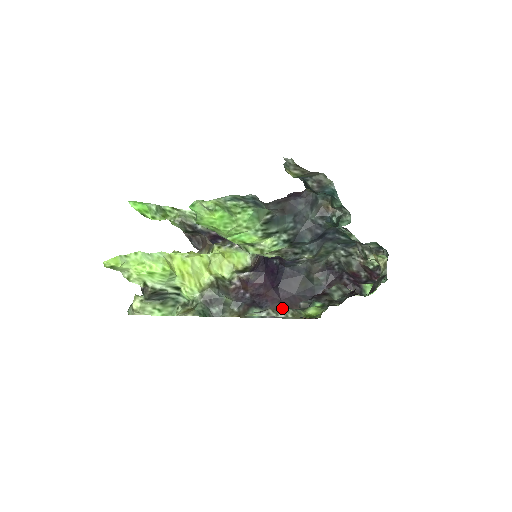
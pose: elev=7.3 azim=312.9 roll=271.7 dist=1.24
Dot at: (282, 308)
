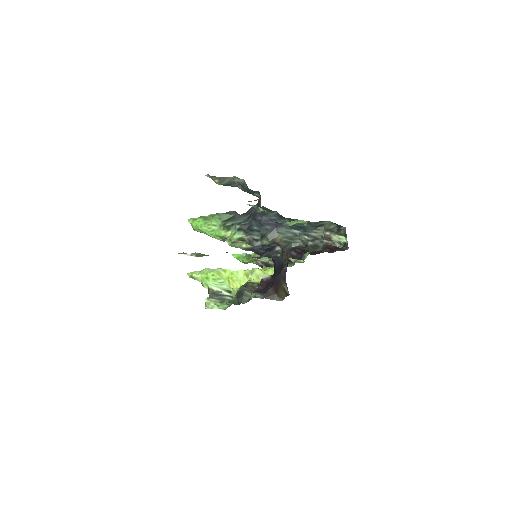
Dot at: (273, 291)
